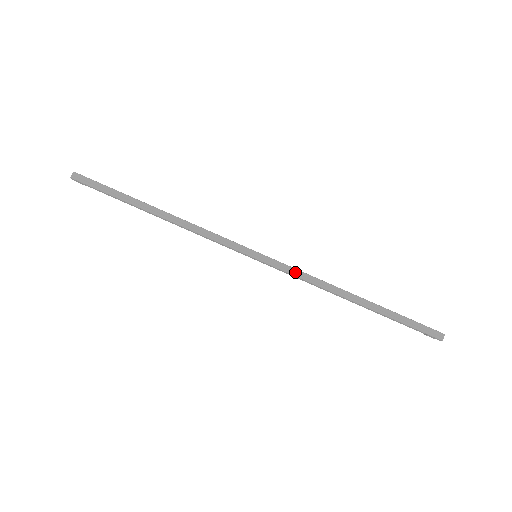
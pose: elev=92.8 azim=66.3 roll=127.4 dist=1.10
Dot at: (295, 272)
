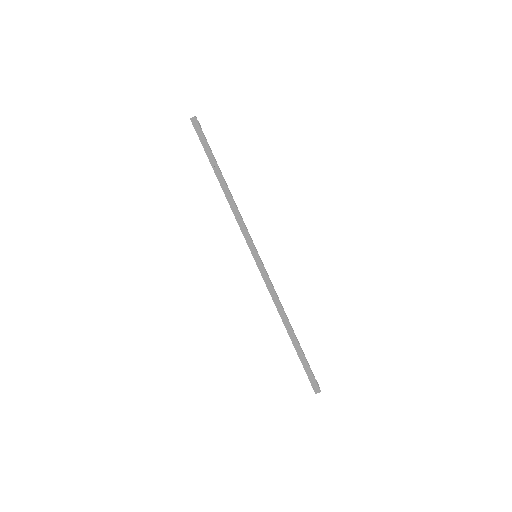
Dot at: (269, 285)
